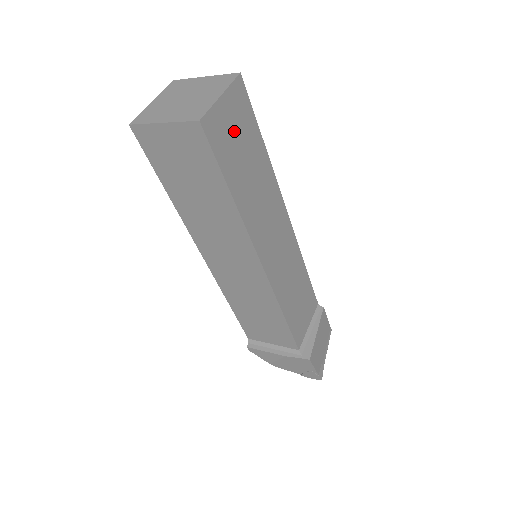
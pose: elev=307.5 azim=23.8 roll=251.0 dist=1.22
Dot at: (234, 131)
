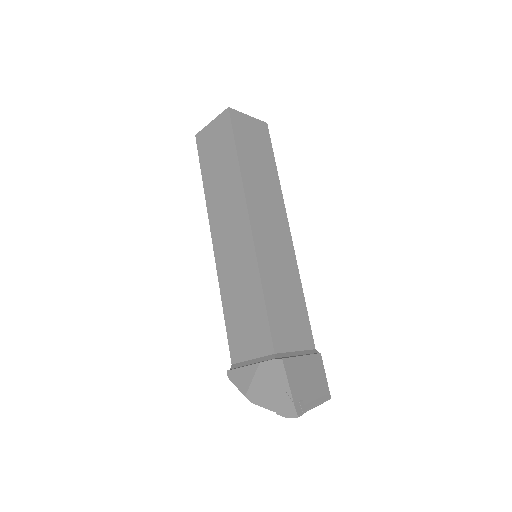
Dot at: (252, 136)
